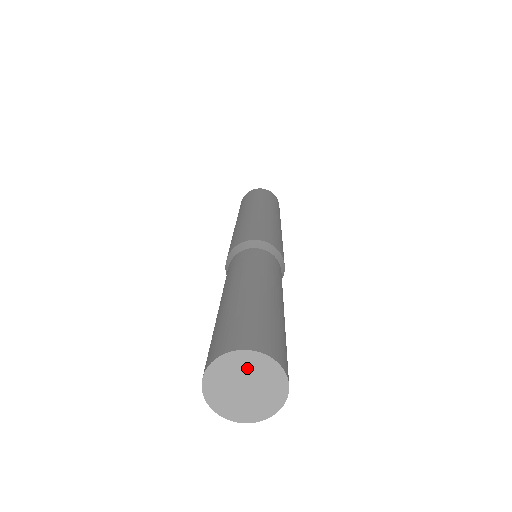
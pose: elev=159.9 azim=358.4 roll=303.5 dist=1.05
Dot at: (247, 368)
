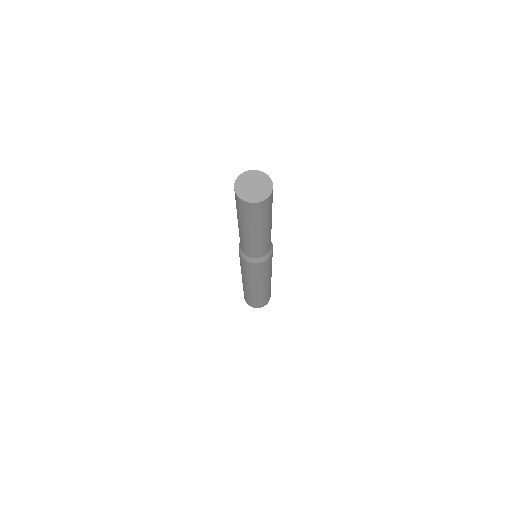
Dot at: (261, 180)
